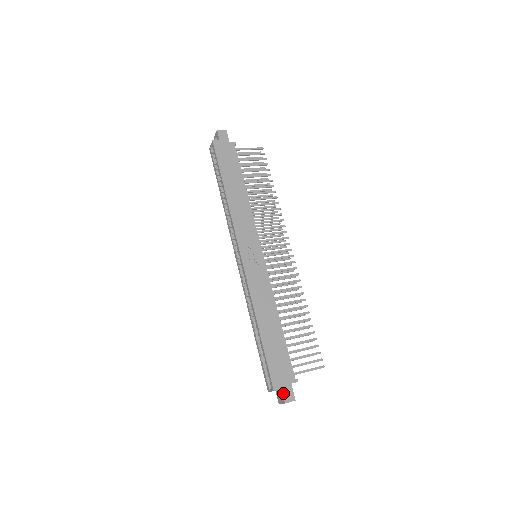
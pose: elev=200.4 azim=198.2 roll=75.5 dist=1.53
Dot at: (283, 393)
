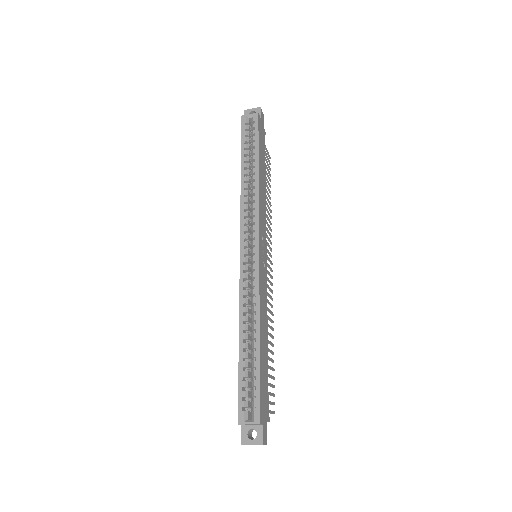
Dot at: (263, 430)
